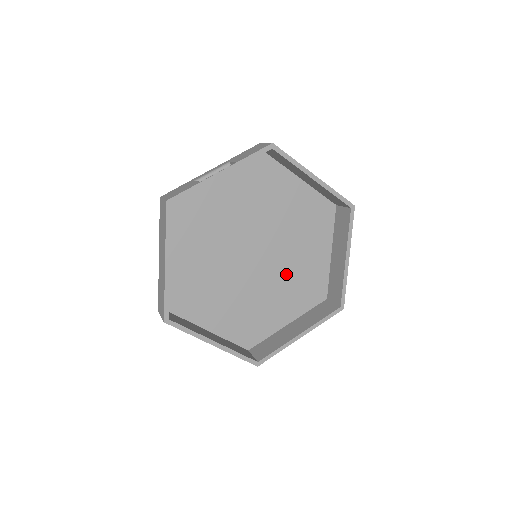
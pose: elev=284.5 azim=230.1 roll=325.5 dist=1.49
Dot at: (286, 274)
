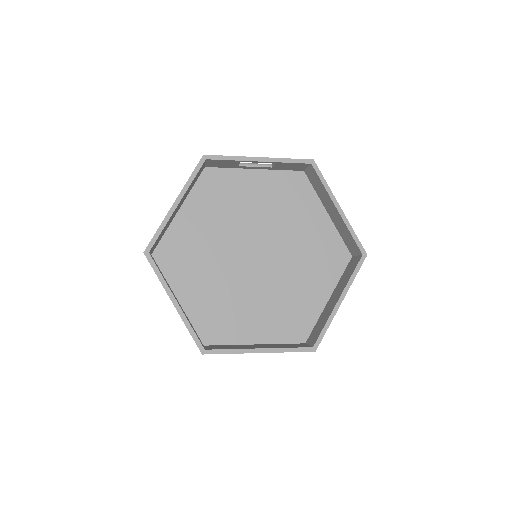
Dot at: (276, 292)
